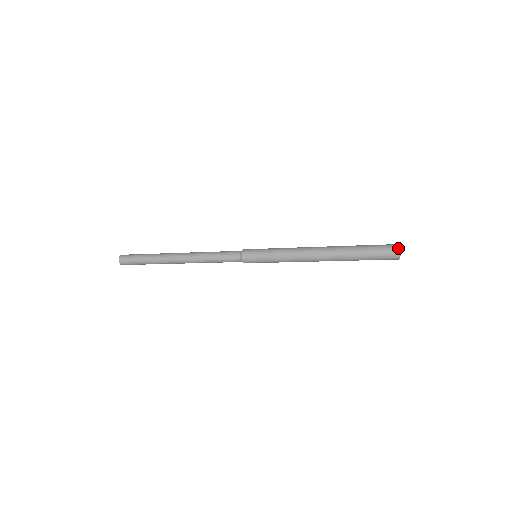
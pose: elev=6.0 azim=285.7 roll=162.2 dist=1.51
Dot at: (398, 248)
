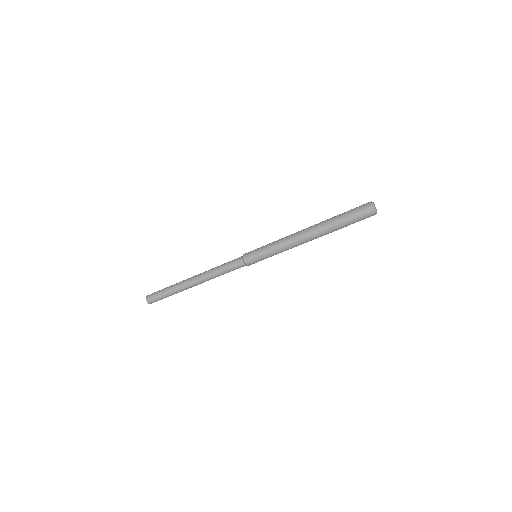
Dot at: occluded
